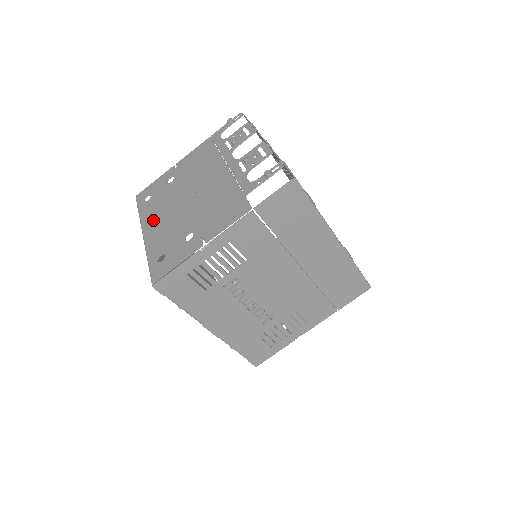
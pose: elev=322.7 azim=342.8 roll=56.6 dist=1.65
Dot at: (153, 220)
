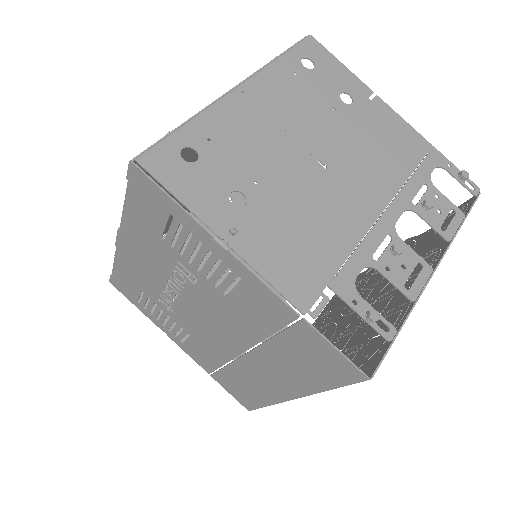
Dot at: (266, 98)
